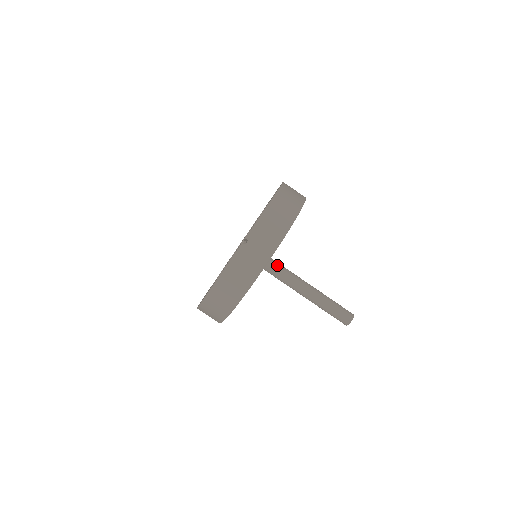
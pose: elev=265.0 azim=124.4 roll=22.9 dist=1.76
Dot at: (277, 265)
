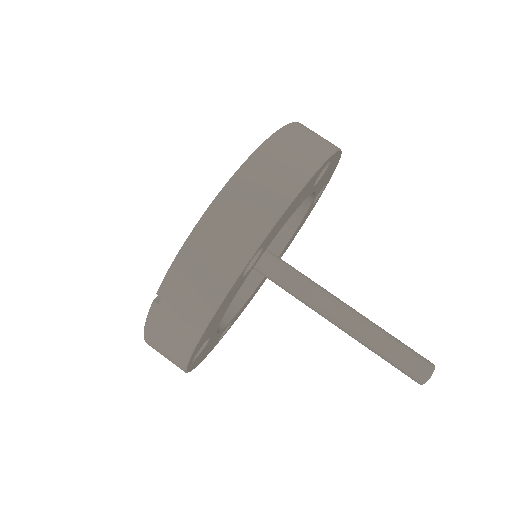
Dot at: (287, 277)
